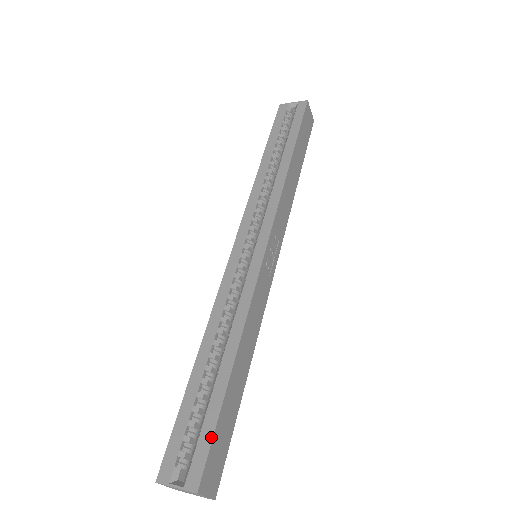
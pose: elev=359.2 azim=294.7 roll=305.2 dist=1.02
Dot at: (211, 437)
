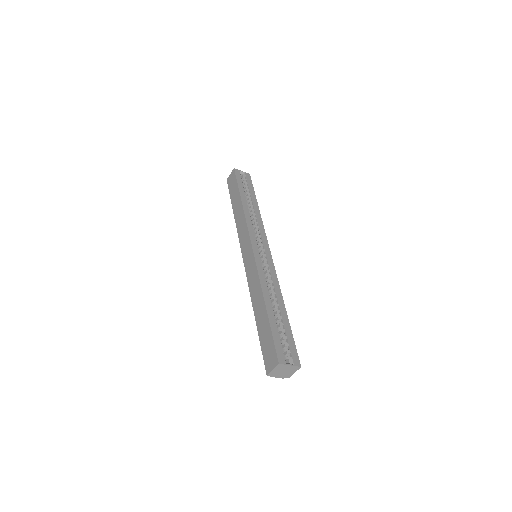
Dot at: (294, 342)
